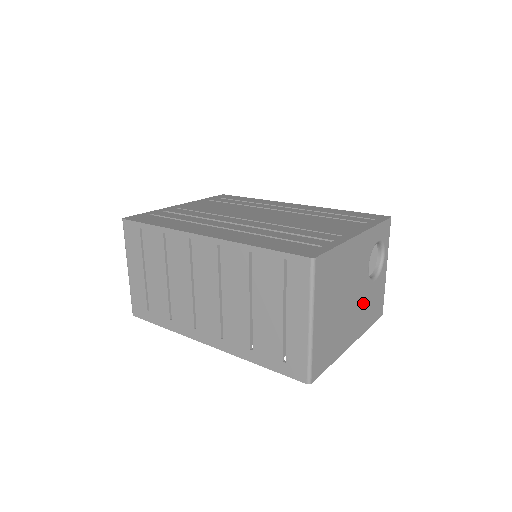
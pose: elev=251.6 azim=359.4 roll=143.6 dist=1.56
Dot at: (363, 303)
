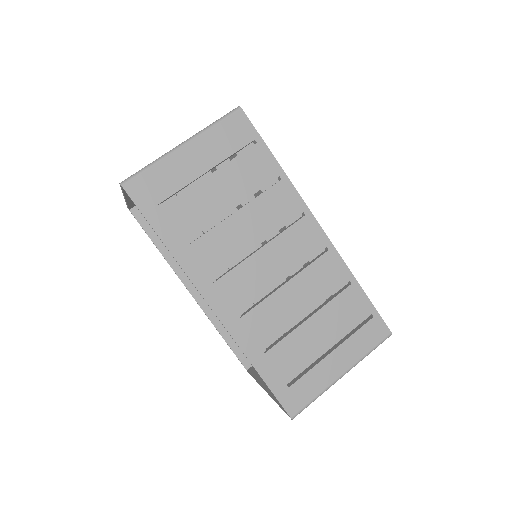
Dot at: occluded
